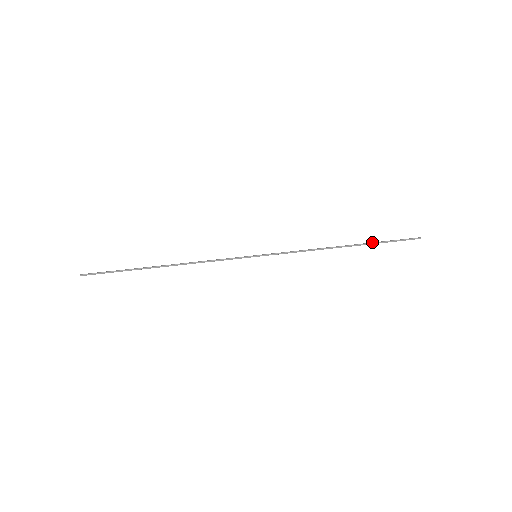
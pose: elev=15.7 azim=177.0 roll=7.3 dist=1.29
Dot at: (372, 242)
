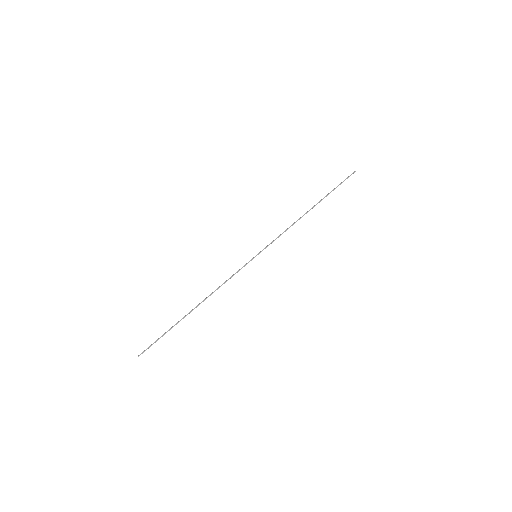
Dot at: (327, 195)
